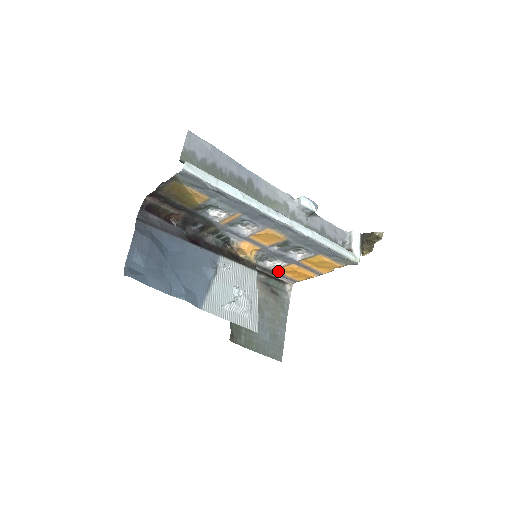
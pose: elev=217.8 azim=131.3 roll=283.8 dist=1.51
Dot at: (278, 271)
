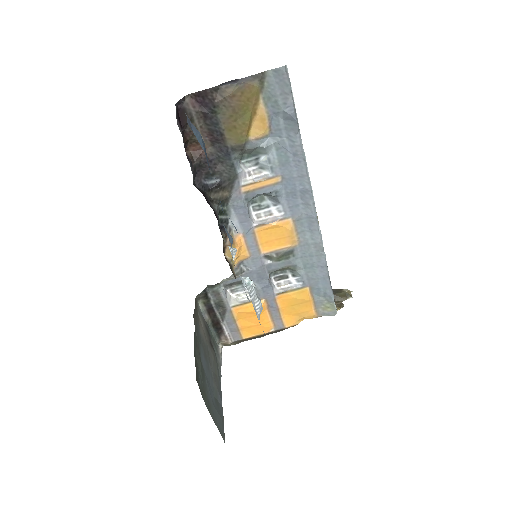
Dot at: (233, 311)
